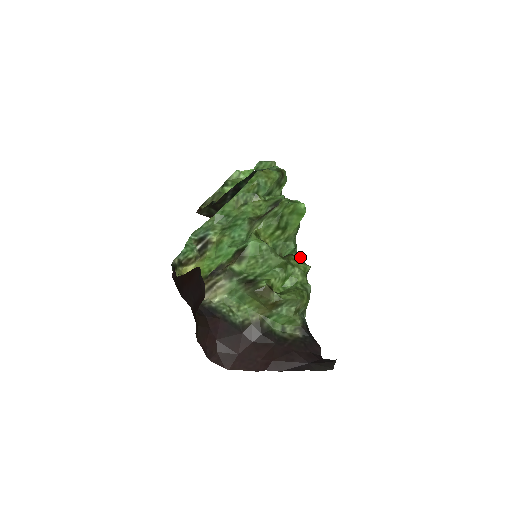
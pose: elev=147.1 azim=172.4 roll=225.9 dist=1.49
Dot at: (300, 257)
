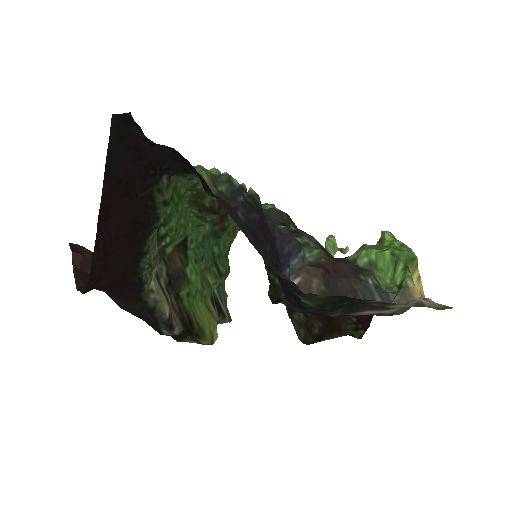
Dot at: (248, 191)
